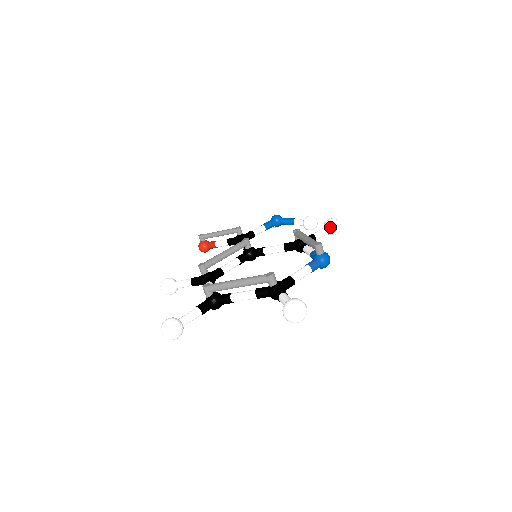
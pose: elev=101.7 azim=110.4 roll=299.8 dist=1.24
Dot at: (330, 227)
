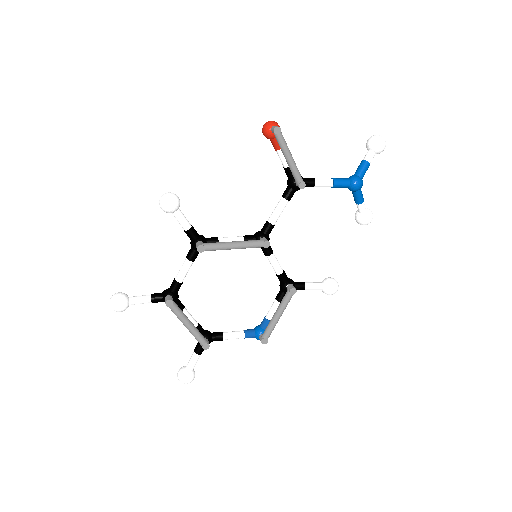
Dot at: (324, 292)
